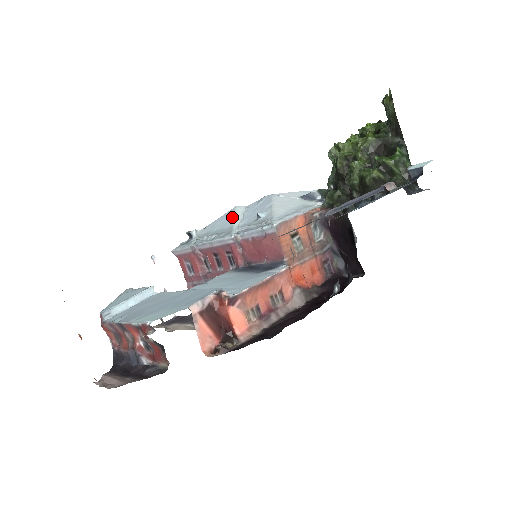
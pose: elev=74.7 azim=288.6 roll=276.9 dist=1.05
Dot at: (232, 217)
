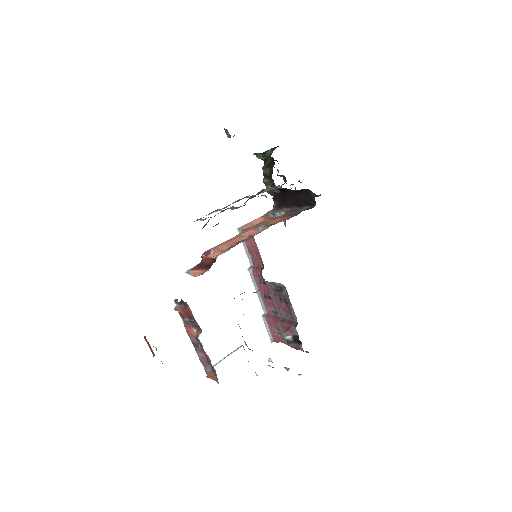
Dot at: occluded
